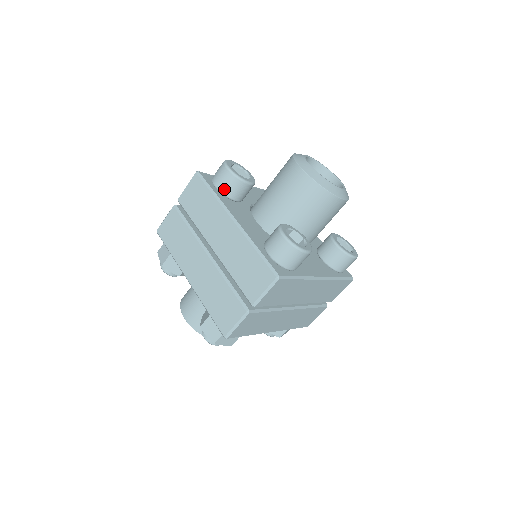
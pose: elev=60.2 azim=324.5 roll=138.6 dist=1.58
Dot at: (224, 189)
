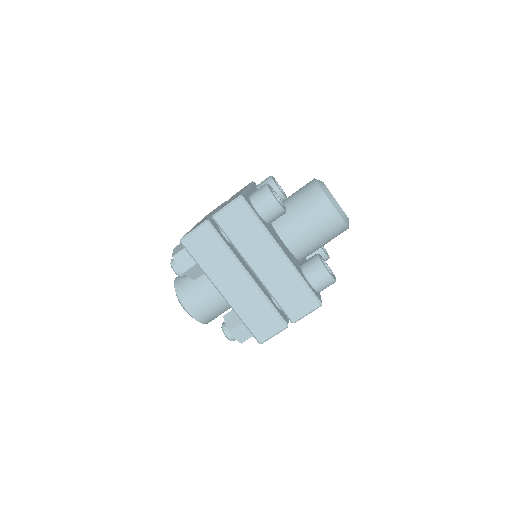
Dot at: (260, 186)
